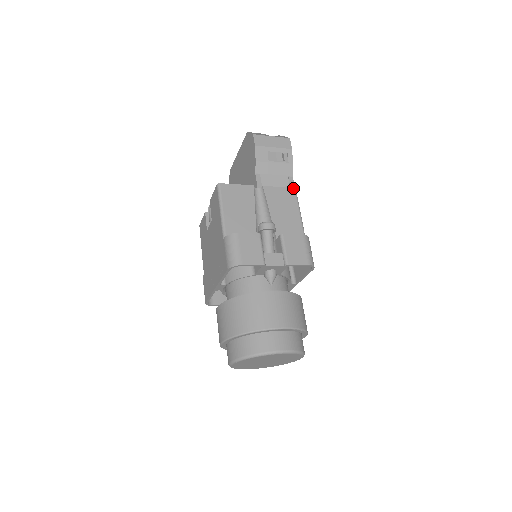
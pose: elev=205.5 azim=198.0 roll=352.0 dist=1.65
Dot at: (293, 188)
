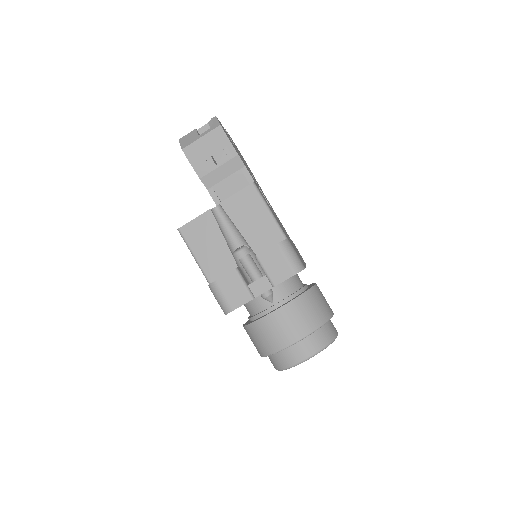
Dot at: (250, 185)
